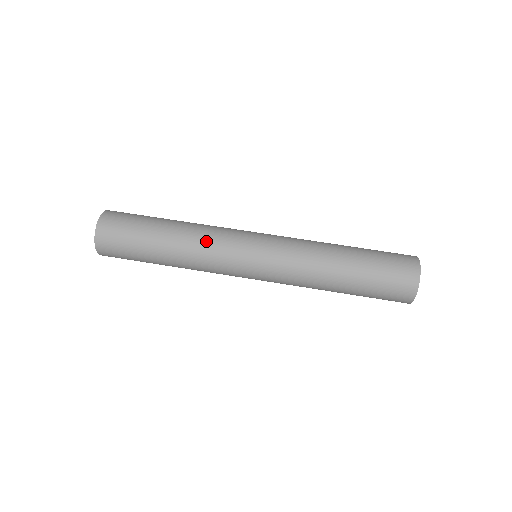
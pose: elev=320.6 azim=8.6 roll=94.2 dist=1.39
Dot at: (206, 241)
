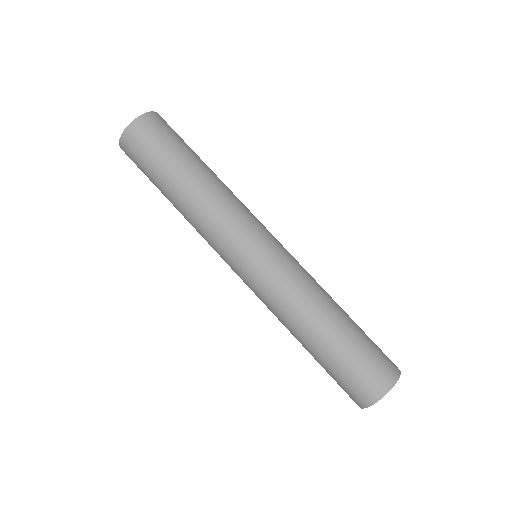
Dot at: (230, 201)
